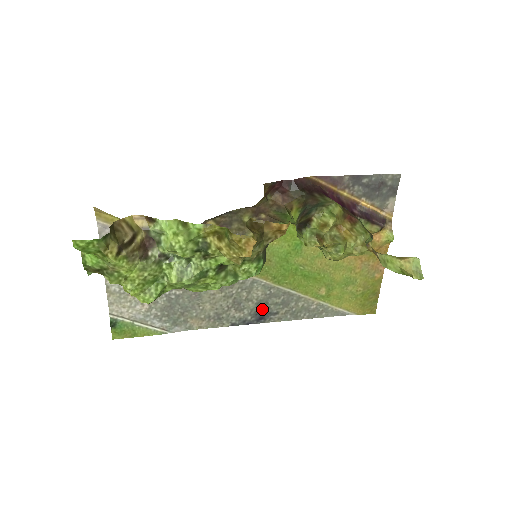
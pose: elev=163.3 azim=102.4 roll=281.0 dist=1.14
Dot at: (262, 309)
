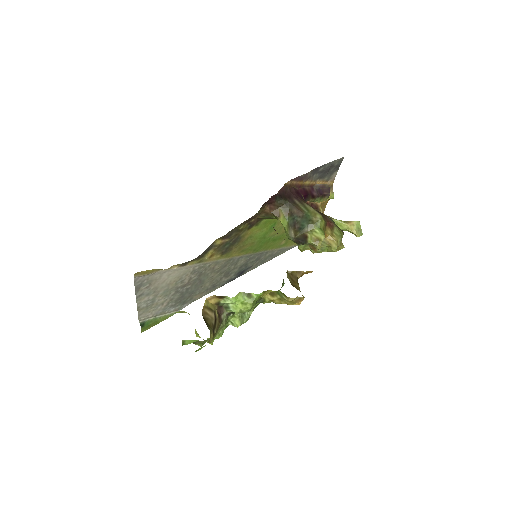
Dot at: (243, 269)
